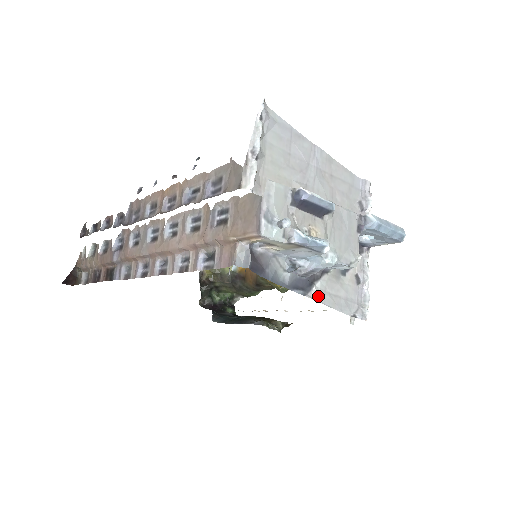
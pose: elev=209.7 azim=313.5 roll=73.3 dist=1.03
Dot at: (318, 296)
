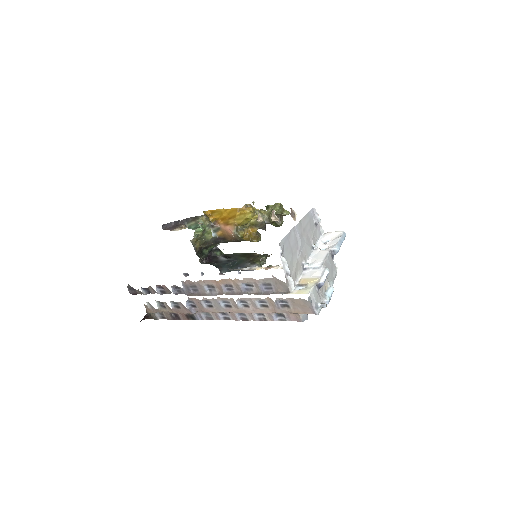
Dot at: occluded
